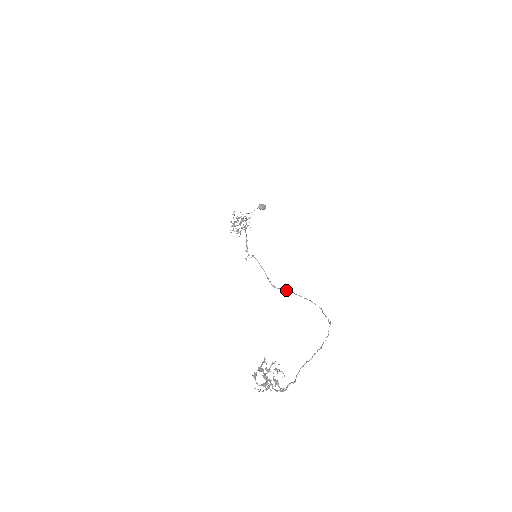
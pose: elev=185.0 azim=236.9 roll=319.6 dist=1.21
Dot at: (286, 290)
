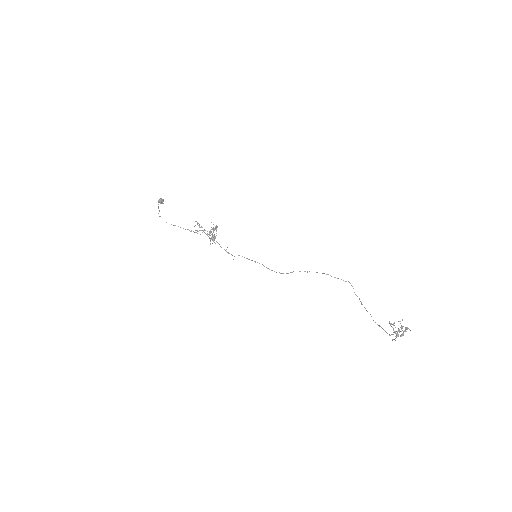
Dot at: (290, 272)
